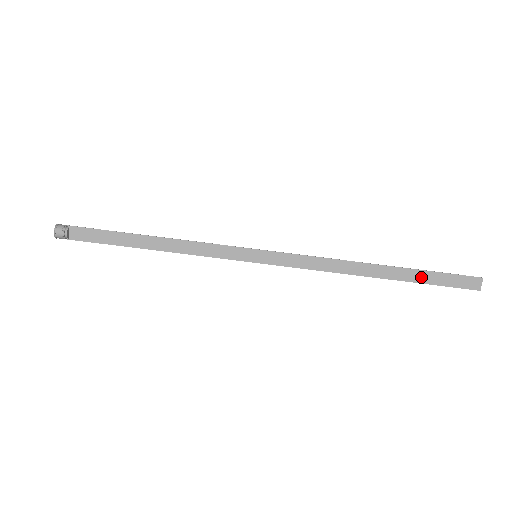
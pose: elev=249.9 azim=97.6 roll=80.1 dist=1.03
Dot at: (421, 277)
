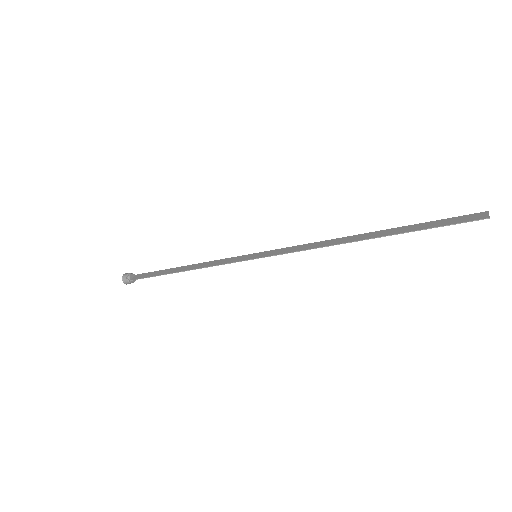
Dot at: (413, 228)
